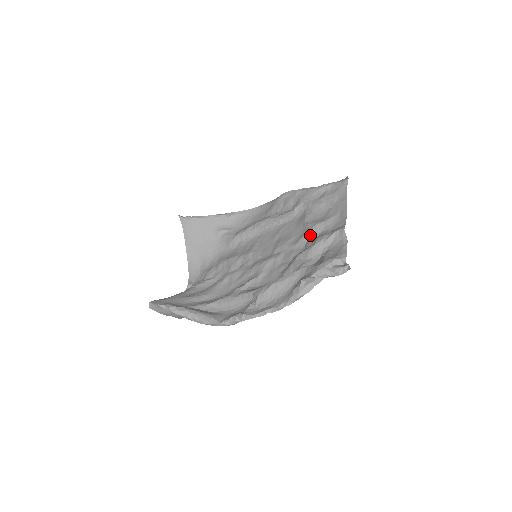
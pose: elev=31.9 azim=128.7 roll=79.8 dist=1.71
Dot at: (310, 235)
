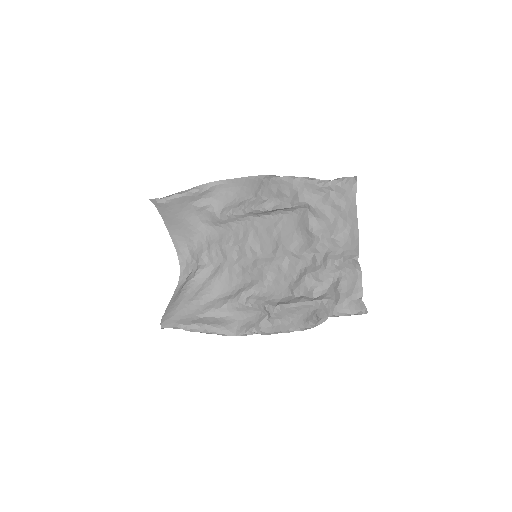
Dot at: (317, 249)
